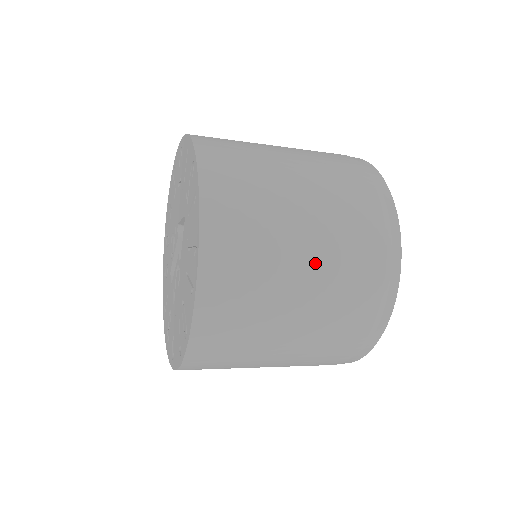
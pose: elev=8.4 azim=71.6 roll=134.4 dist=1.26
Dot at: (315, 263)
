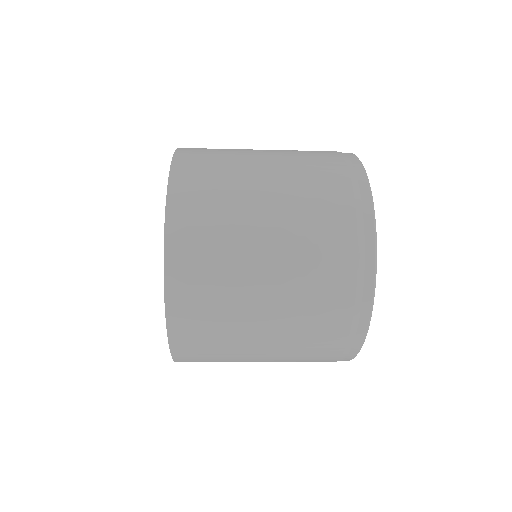
Dot at: (278, 290)
